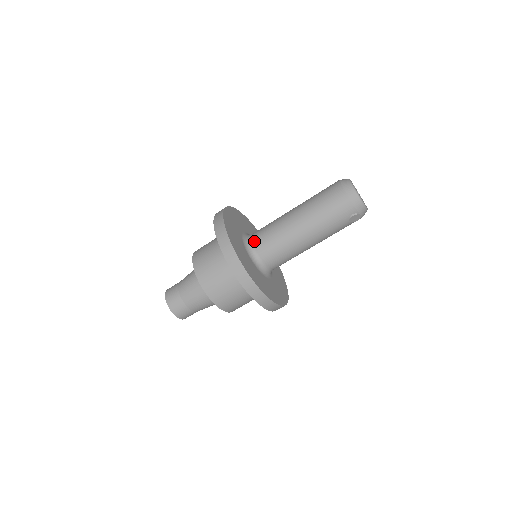
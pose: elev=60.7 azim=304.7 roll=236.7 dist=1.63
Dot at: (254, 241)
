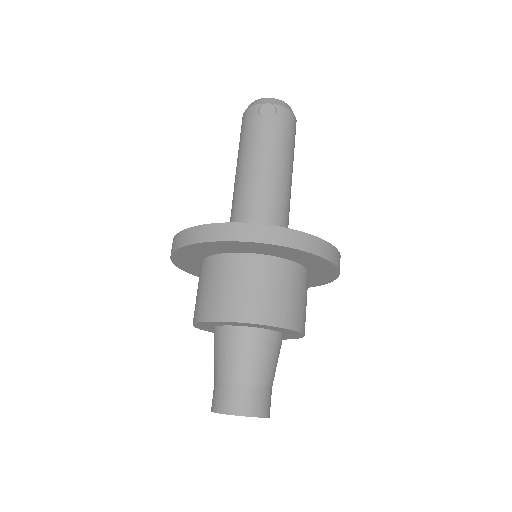
Dot at: occluded
